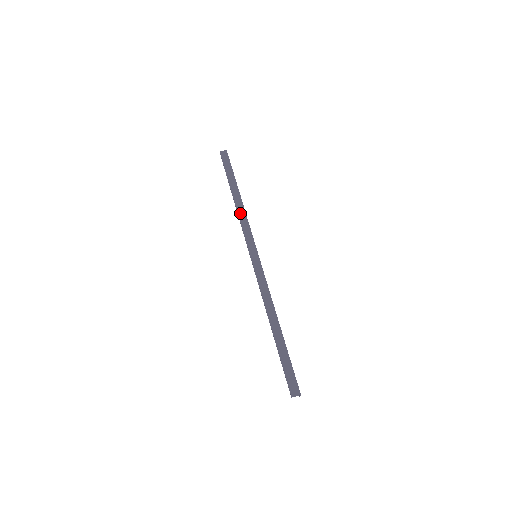
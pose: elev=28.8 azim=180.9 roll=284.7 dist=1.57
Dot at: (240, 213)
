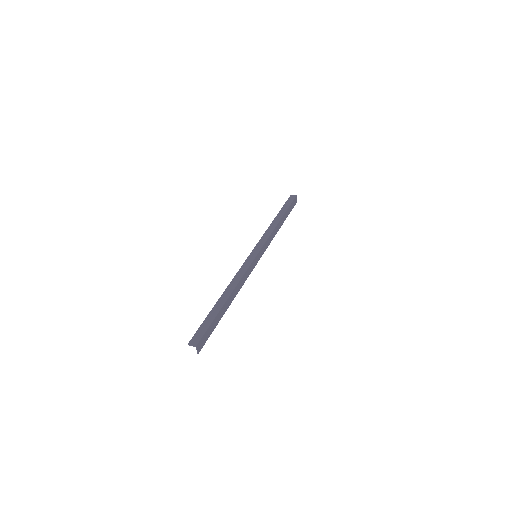
Dot at: (269, 229)
